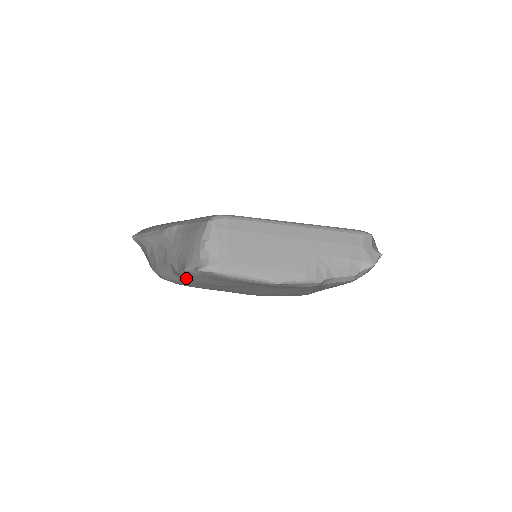
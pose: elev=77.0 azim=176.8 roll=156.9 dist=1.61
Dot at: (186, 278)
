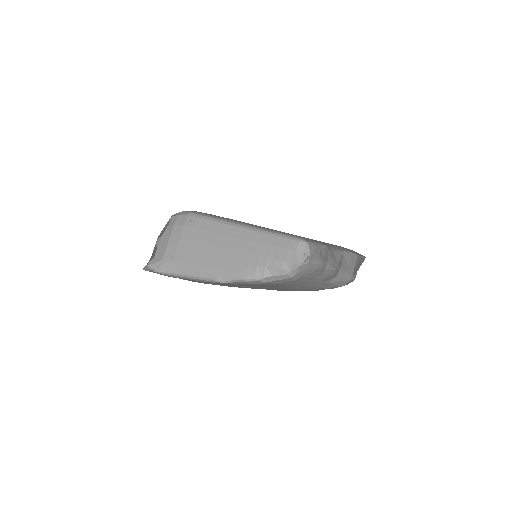
Dot at: occluded
